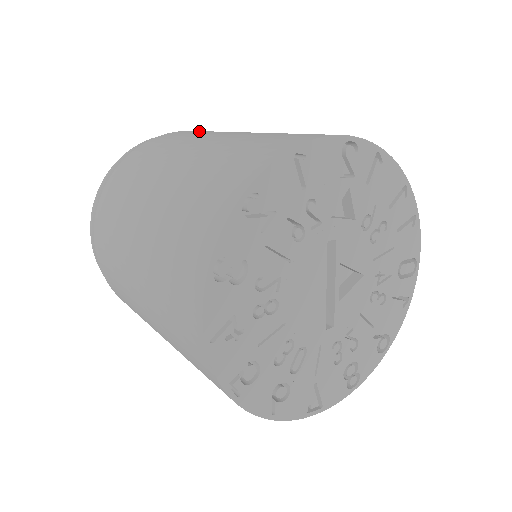
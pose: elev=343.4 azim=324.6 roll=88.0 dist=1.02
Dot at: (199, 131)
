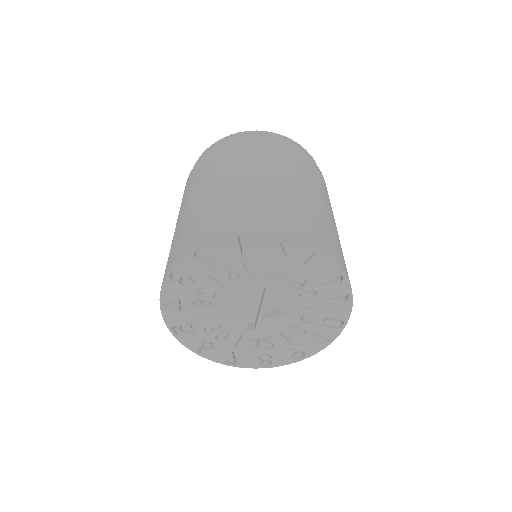
Dot at: (269, 148)
